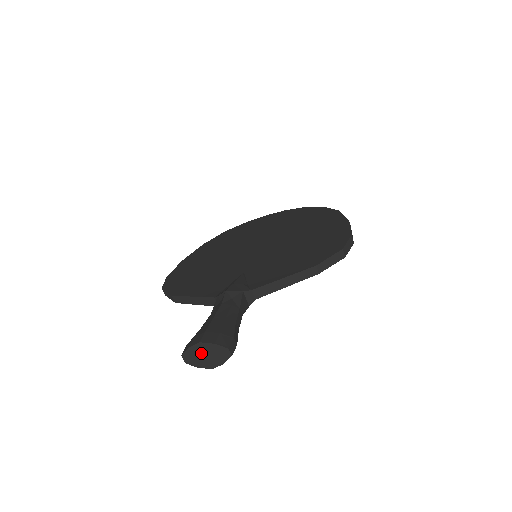
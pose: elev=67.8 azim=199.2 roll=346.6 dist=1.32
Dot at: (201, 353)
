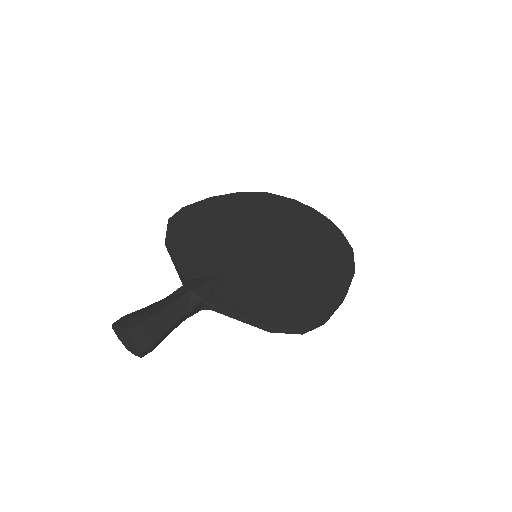
Dot at: (124, 336)
